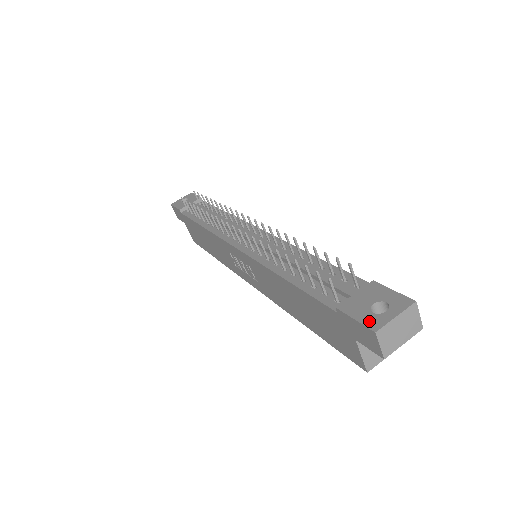
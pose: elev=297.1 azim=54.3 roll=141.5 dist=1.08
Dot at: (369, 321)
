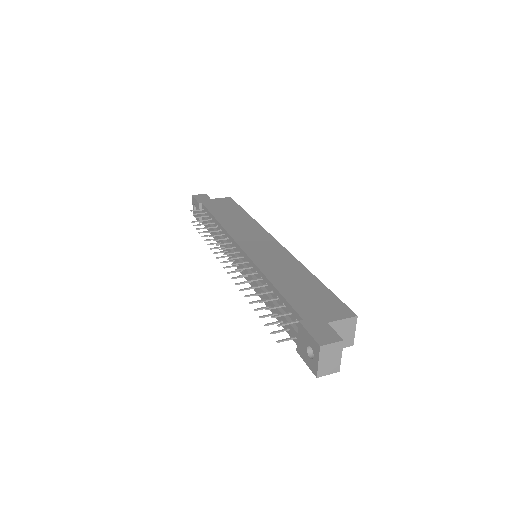
Dot at: (311, 367)
